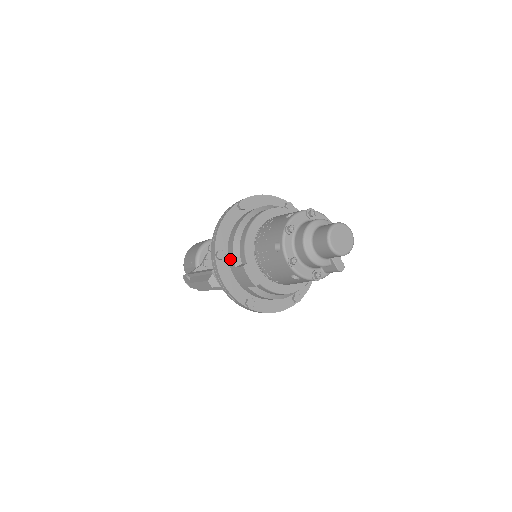
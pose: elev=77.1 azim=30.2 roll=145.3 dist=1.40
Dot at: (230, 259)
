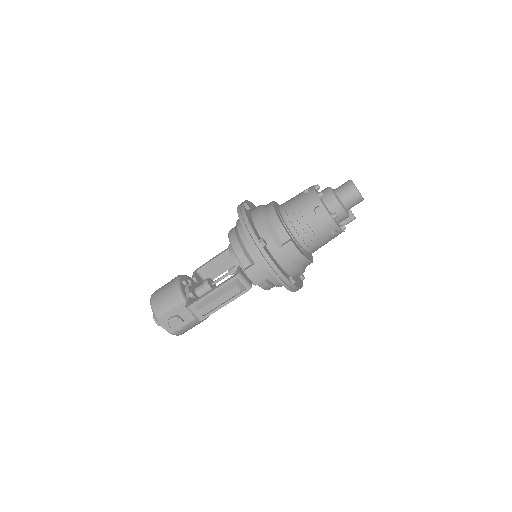
Dot at: (269, 245)
